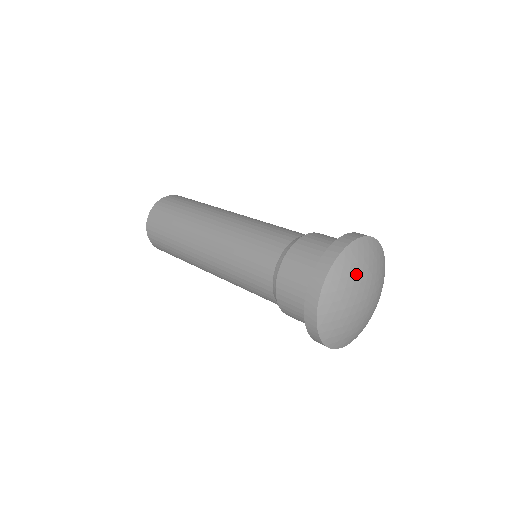
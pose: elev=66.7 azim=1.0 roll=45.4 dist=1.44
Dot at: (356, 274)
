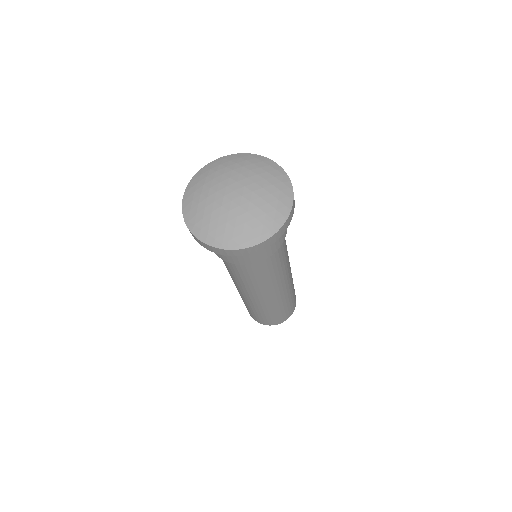
Dot at: (243, 167)
